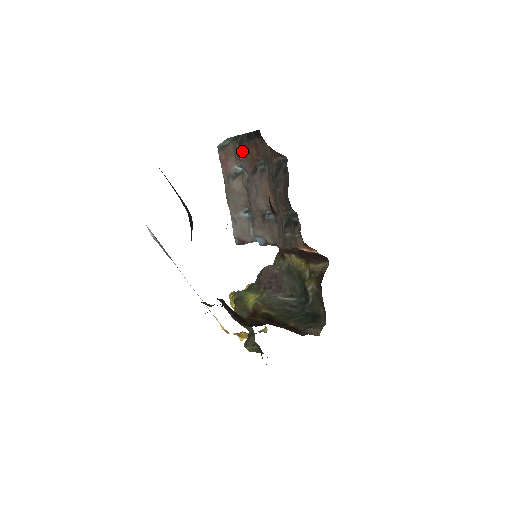
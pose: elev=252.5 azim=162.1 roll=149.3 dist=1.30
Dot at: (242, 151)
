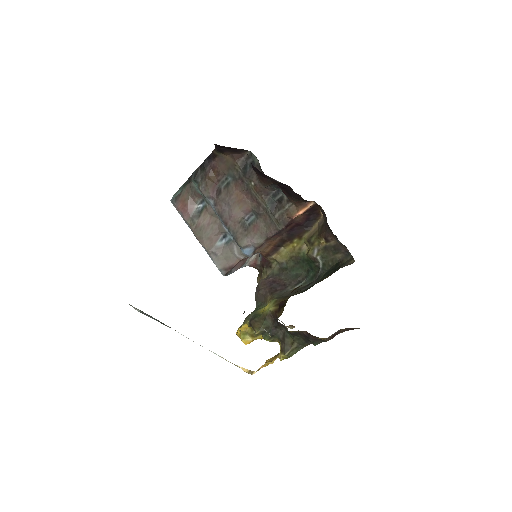
Dot at: (201, 183)
